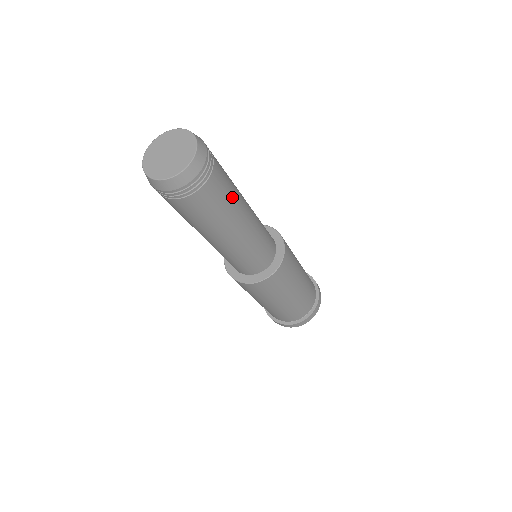
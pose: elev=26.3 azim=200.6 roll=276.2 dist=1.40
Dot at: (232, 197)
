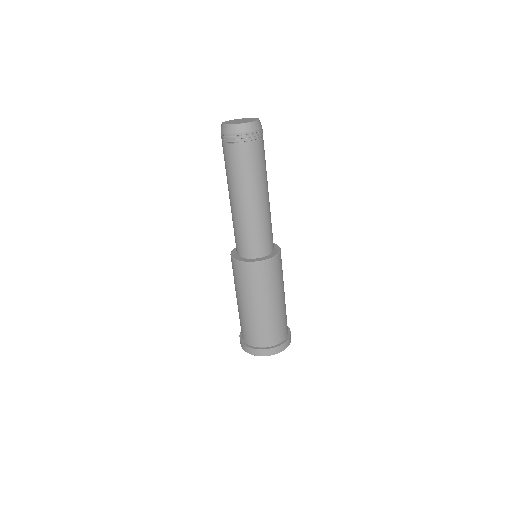
Dot at: occluded
